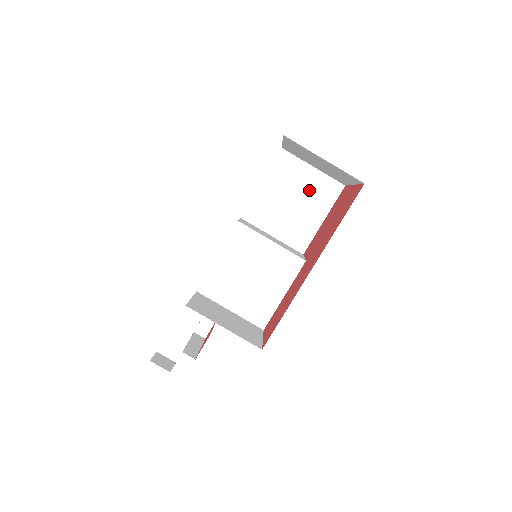
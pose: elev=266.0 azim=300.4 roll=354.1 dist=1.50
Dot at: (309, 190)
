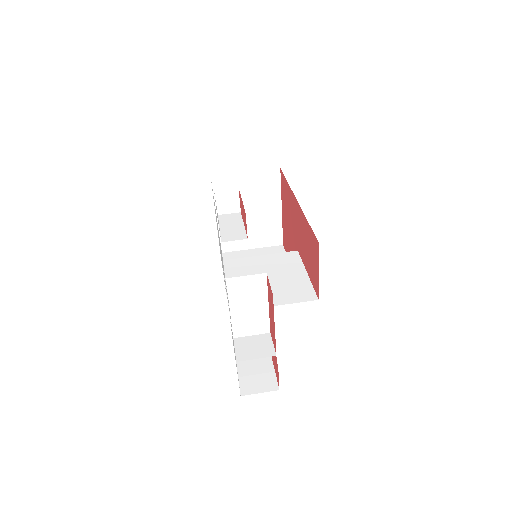
Dot at: occluded
